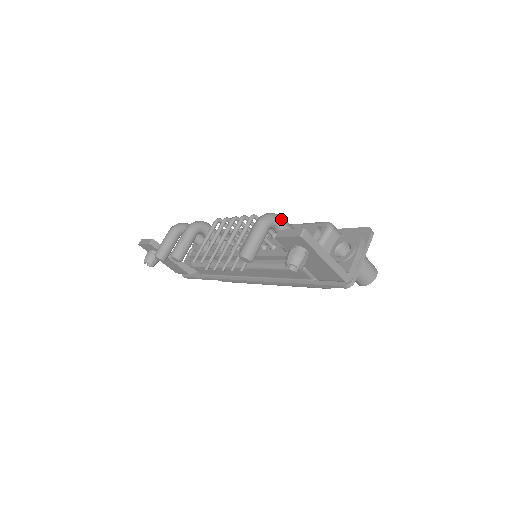
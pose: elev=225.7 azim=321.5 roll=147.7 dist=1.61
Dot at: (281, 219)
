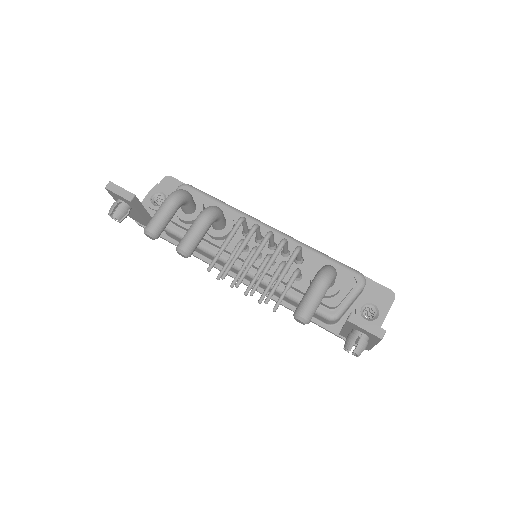
Dot at: (336, 275)
